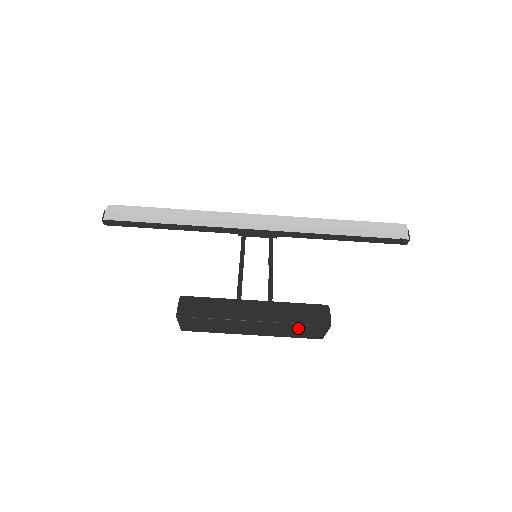
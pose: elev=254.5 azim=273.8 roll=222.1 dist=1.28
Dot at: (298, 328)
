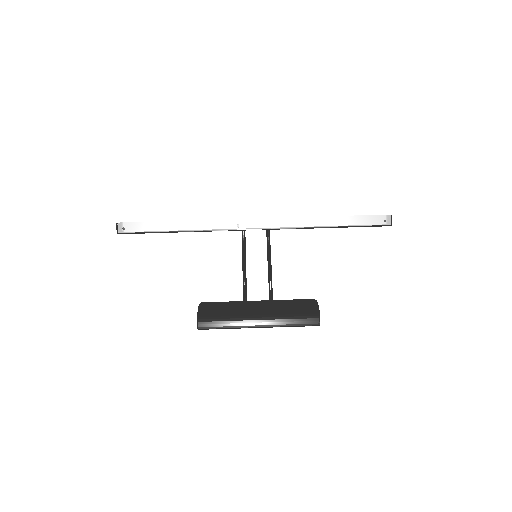
Dot at: occluded
